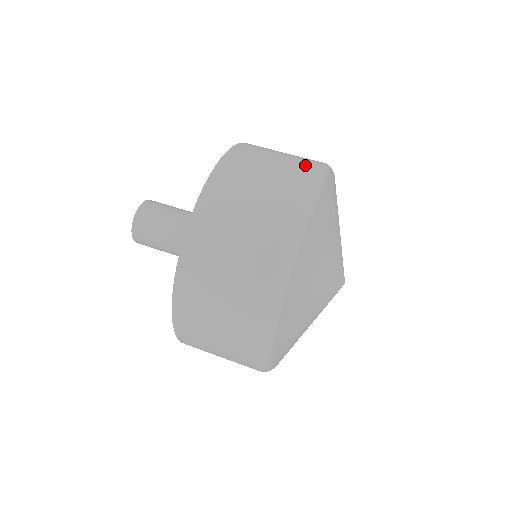
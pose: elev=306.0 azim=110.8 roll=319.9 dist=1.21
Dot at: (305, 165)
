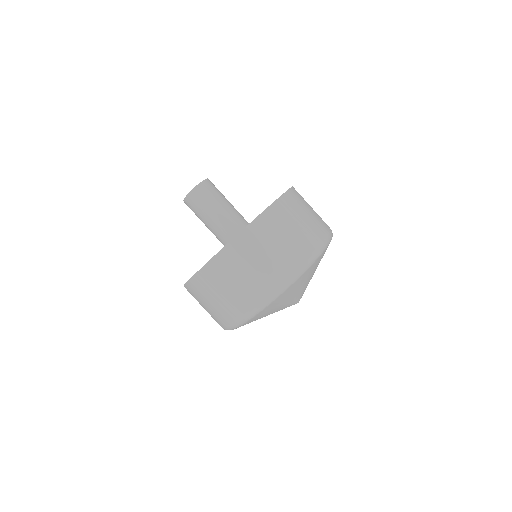
Dot at: (323, 228)
